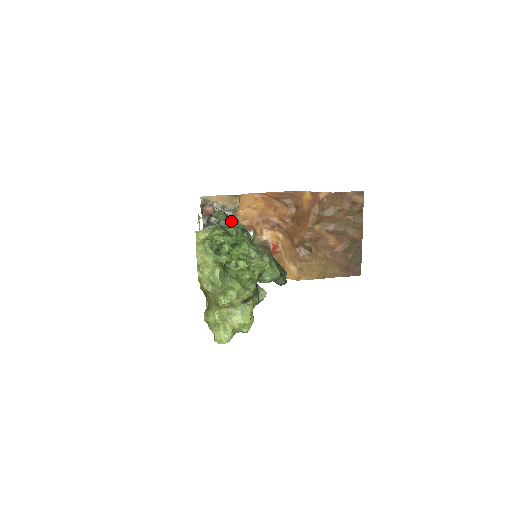
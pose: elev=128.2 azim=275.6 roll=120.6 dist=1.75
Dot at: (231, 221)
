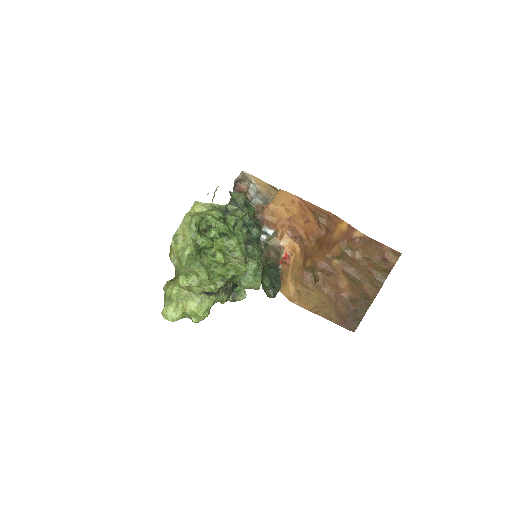
Dot at: (239, 210)
